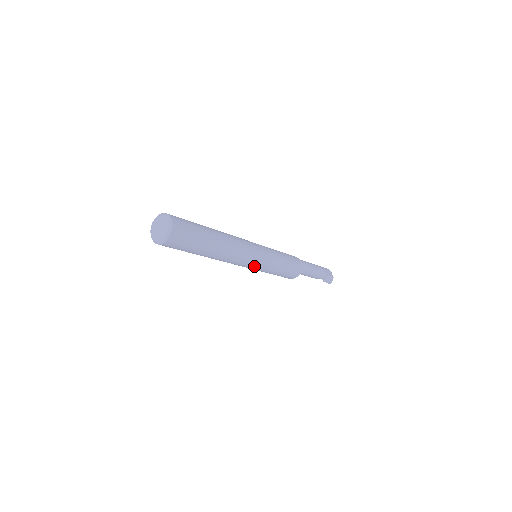
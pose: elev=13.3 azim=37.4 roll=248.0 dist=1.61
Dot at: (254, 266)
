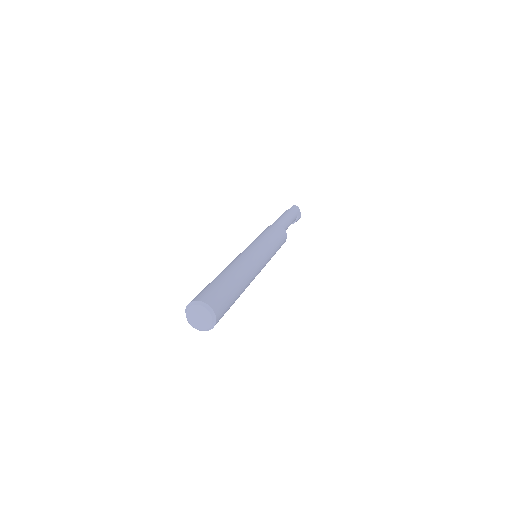
Dot at: occluded
